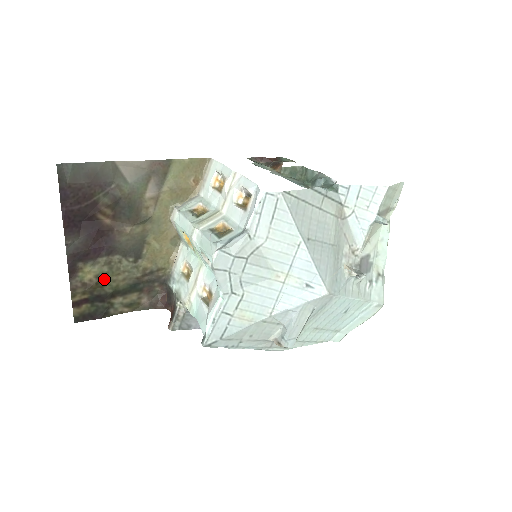
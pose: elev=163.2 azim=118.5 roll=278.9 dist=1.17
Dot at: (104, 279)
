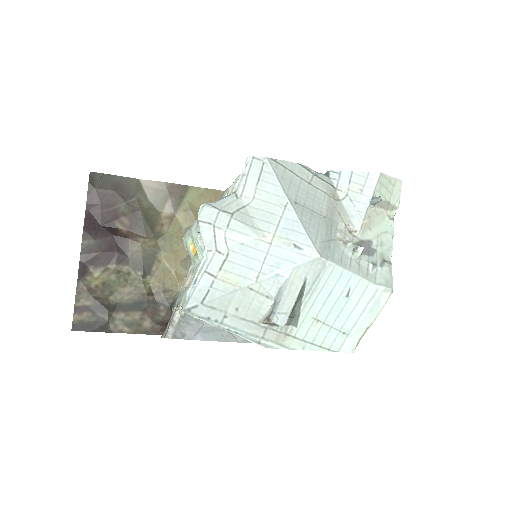
Dot at: (110, 288)
